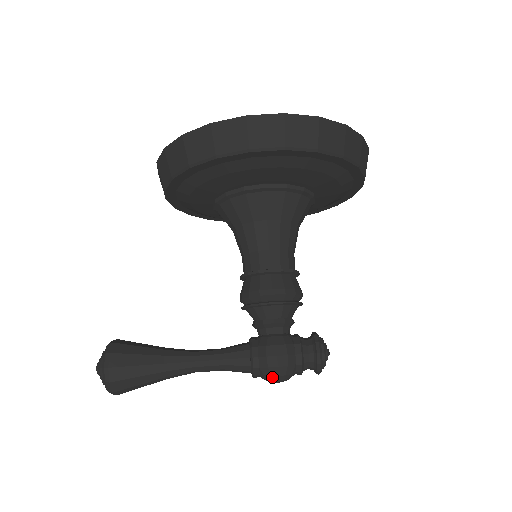
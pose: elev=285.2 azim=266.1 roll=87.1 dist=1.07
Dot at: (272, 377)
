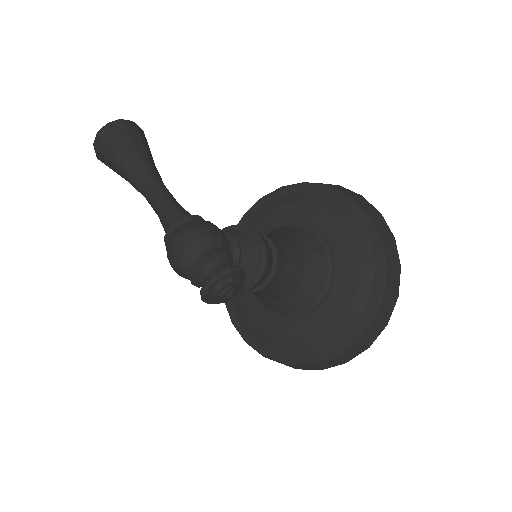
Dot at: (190, 228)
